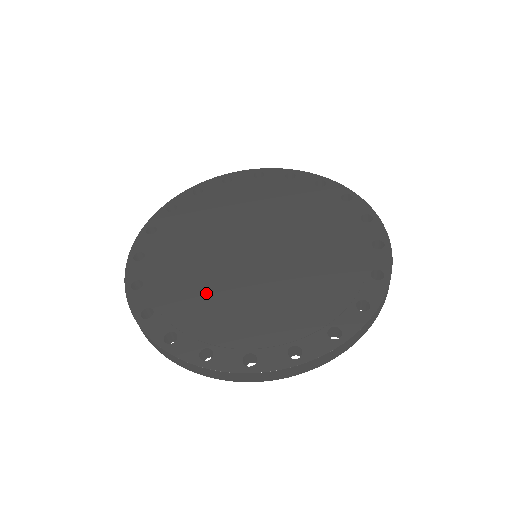
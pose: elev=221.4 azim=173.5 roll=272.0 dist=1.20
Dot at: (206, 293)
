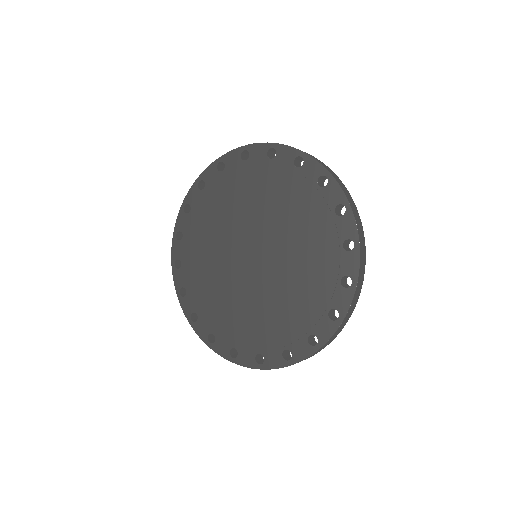
Dot at: (208, 256)
